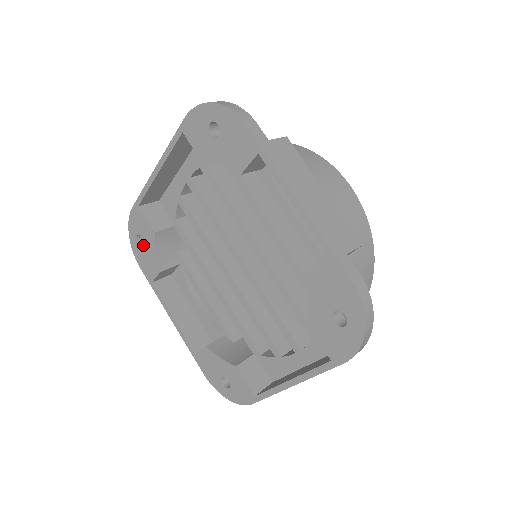
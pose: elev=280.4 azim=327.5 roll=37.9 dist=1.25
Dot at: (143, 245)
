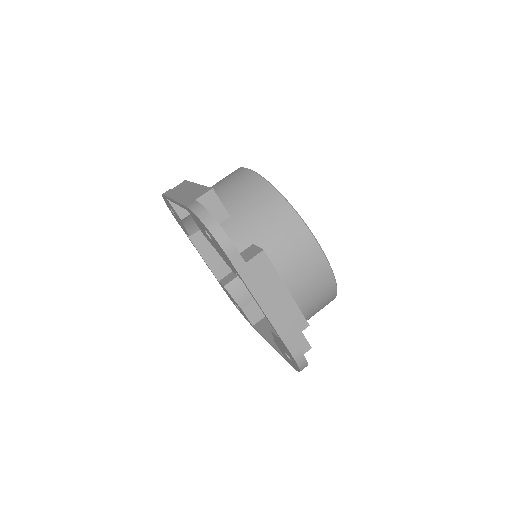
Dot at: (175, 215)
